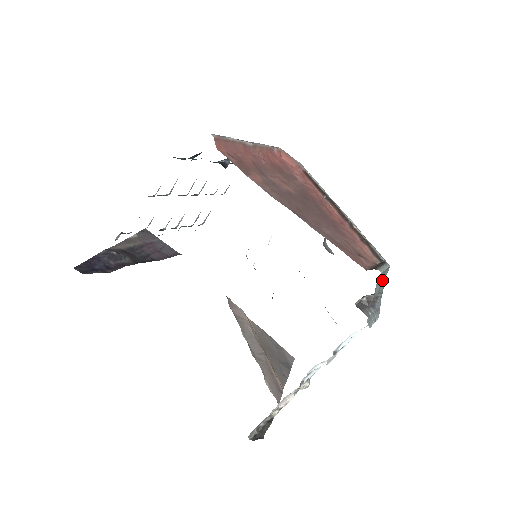
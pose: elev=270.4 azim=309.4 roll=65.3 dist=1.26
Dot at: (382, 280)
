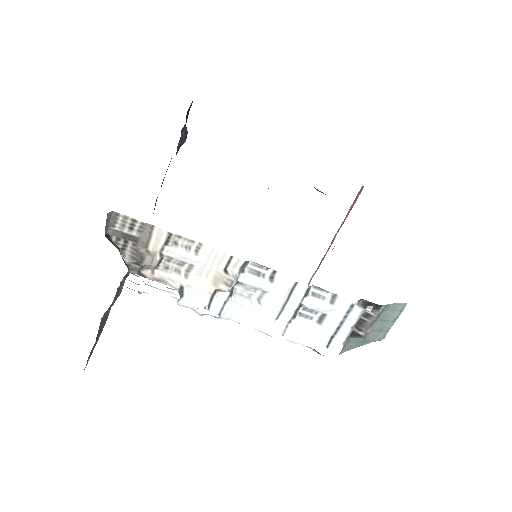
Dot at: (381, 327)
